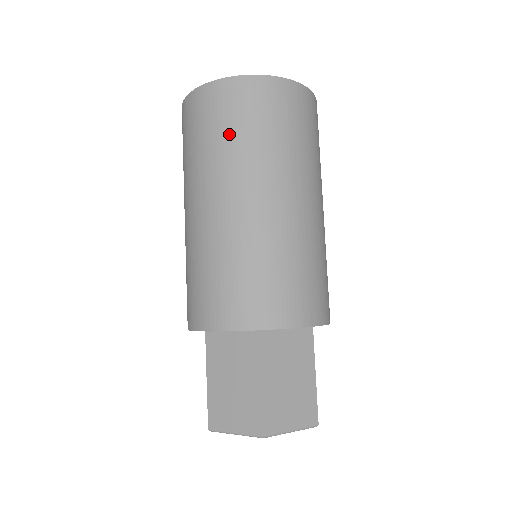
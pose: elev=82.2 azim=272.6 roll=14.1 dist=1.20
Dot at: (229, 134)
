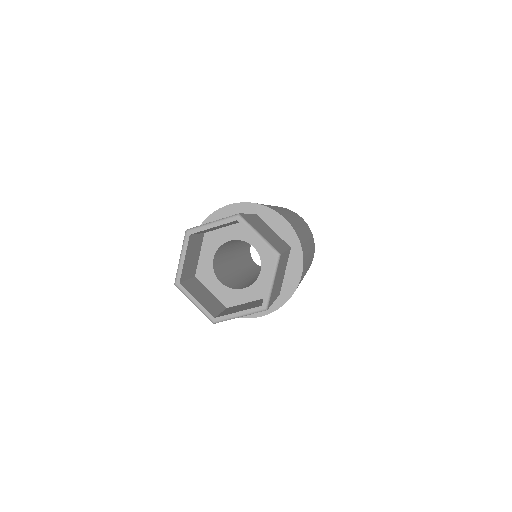
Dot at: occluded
